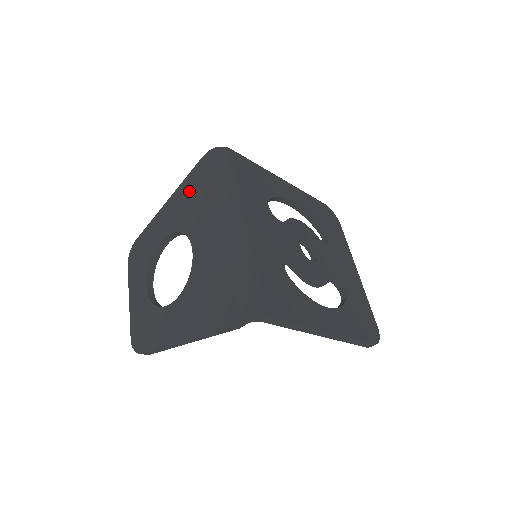
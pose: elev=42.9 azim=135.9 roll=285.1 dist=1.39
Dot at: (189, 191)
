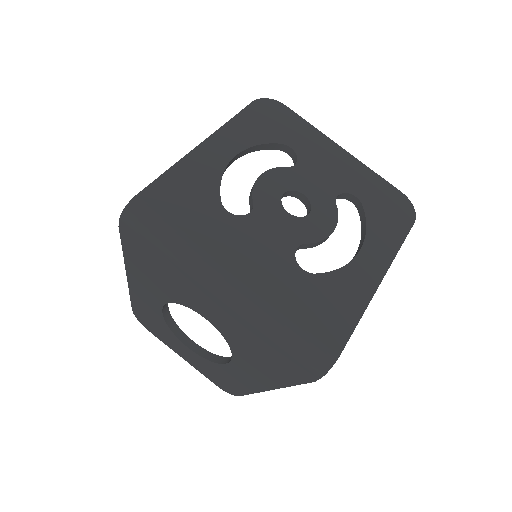
Dot at: (142, 264)
